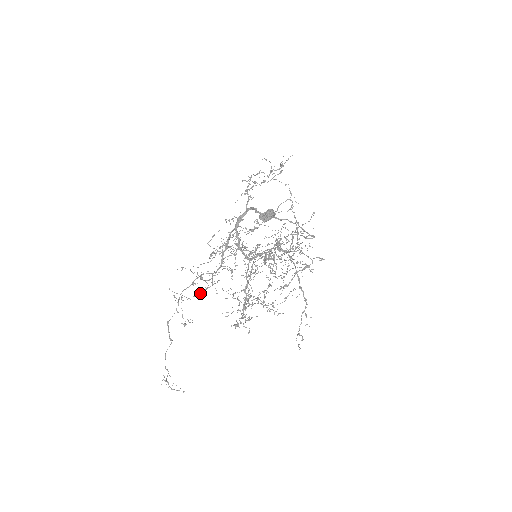
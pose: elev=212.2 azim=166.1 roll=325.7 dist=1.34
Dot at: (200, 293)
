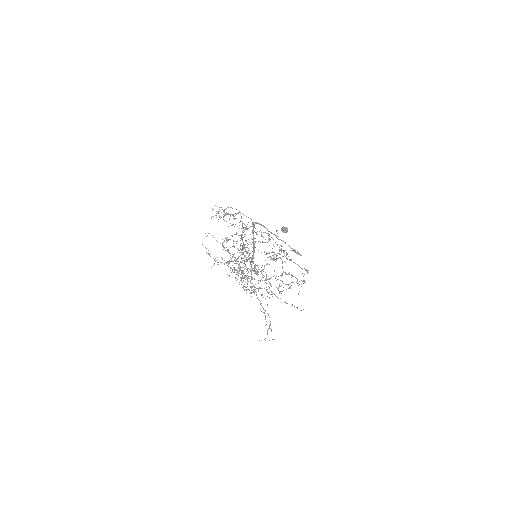
Dot at: (225, 262)
